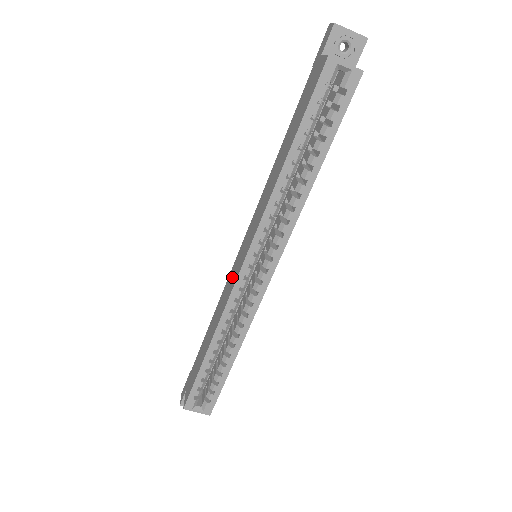
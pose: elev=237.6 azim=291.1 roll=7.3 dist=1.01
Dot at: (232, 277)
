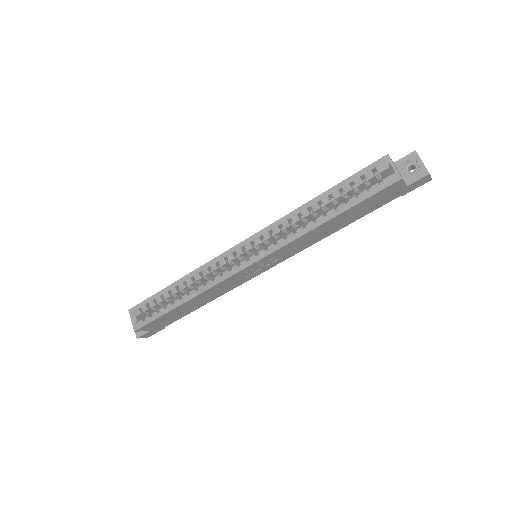
Dot at: occluded
